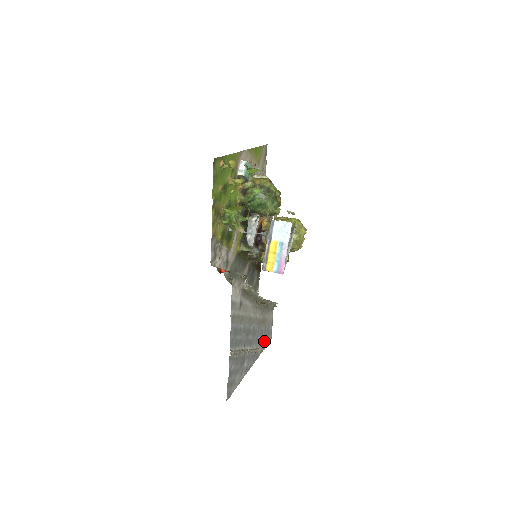
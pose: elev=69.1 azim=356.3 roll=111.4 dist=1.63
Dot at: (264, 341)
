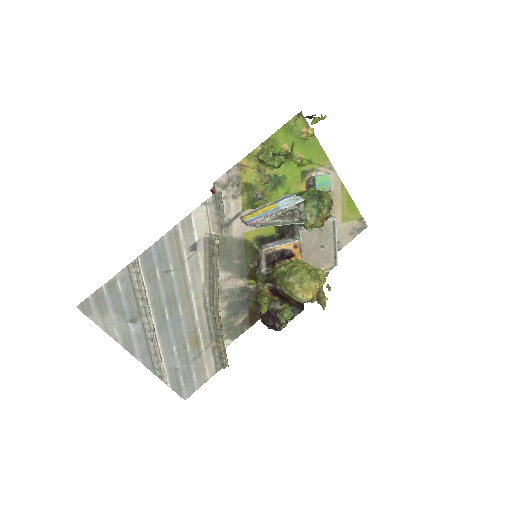
Dot at: (175, 374)
